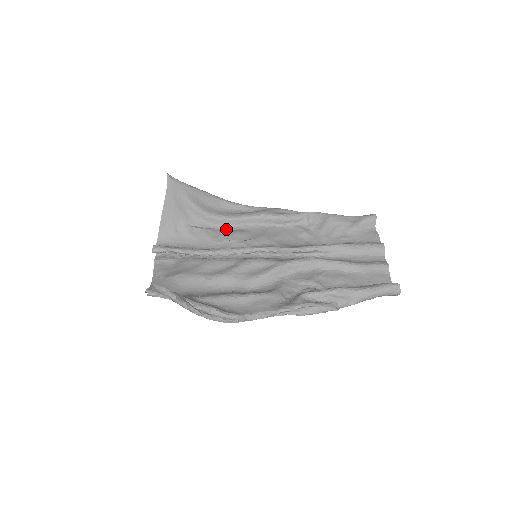
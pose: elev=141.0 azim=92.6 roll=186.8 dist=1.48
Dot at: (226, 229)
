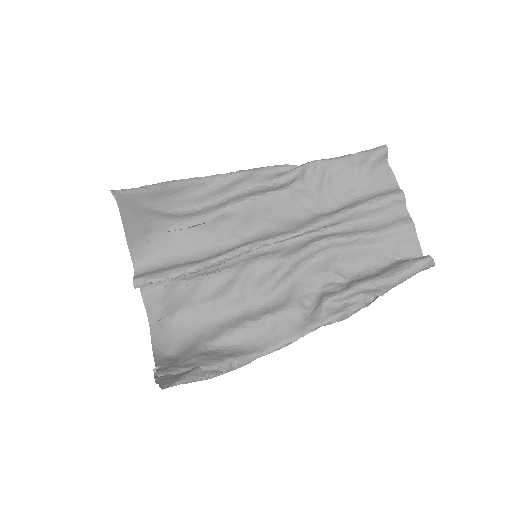
Dot at: (207, 219)
